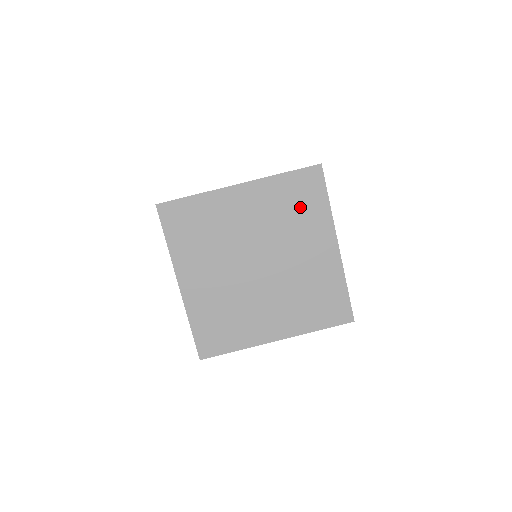
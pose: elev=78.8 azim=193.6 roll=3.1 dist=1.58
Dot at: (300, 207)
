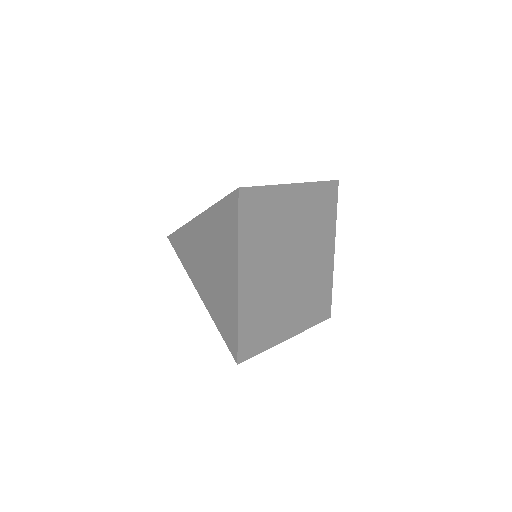
Dot at: (323, 214)
